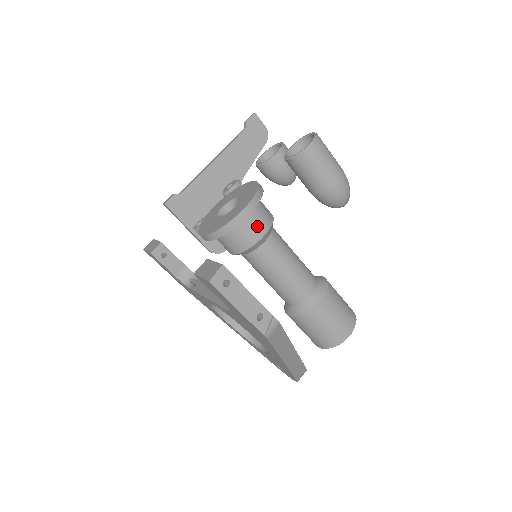
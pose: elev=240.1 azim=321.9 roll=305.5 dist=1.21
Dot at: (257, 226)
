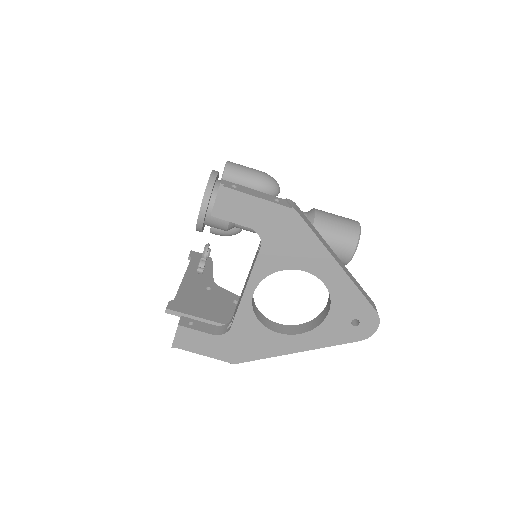
Dot at: occluded
